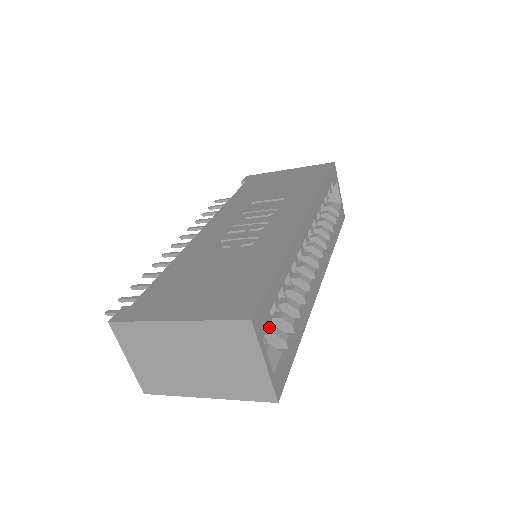
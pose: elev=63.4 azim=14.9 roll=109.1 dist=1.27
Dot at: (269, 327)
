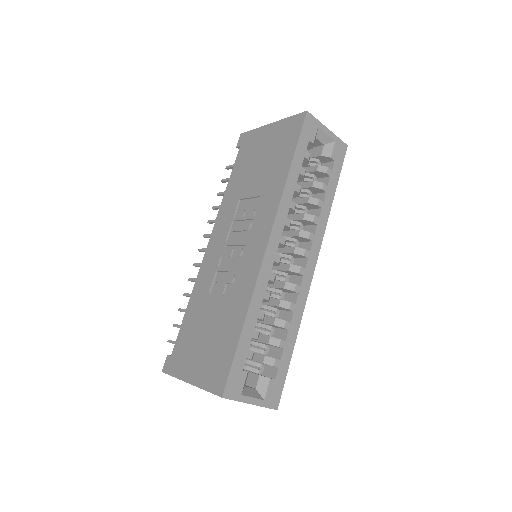
Dot at: (260, 354)
